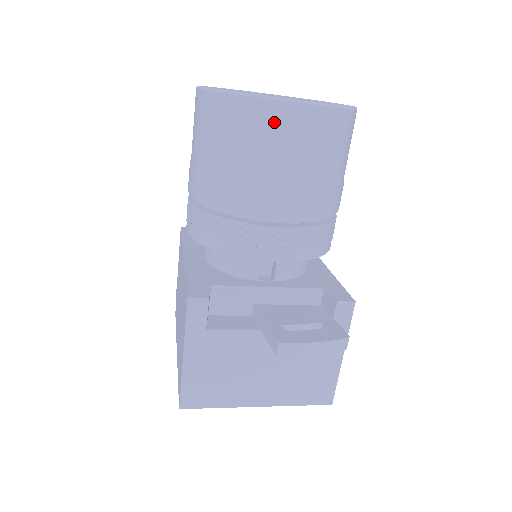
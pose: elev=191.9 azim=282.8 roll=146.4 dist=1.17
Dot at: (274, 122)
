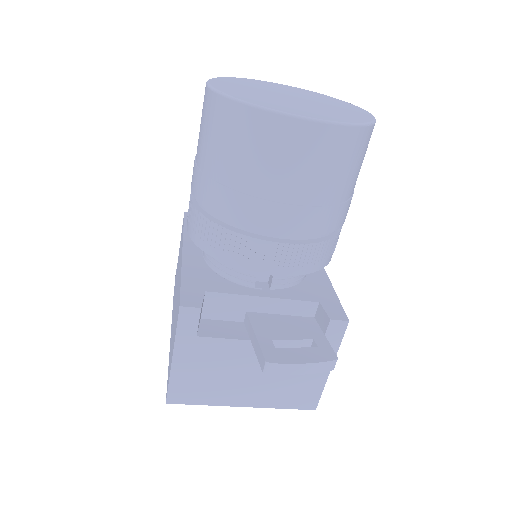
Dot at: (283, 138)
